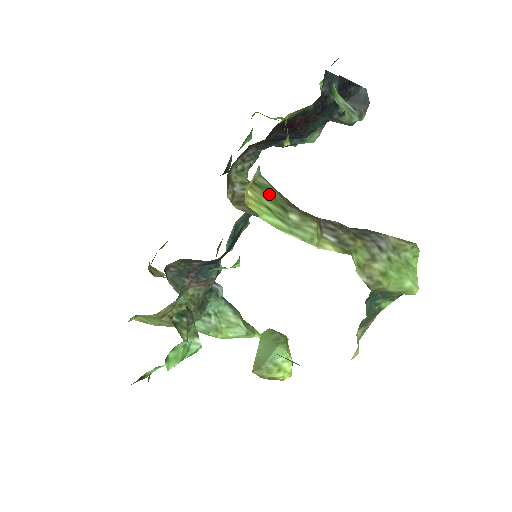
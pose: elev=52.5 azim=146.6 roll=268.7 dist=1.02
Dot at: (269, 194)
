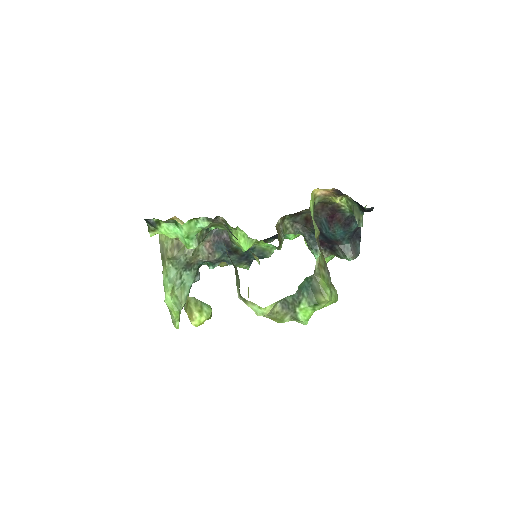
Dot at: occluded
